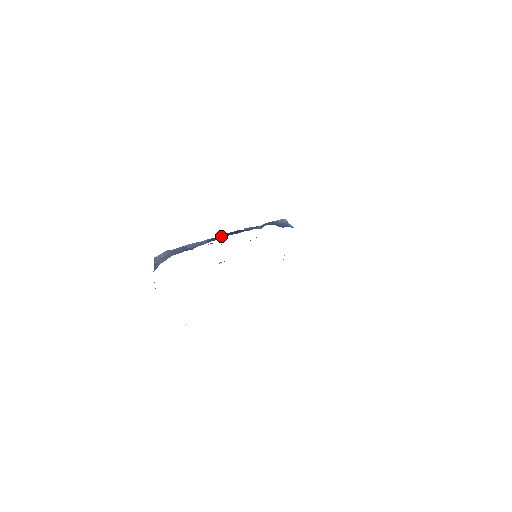
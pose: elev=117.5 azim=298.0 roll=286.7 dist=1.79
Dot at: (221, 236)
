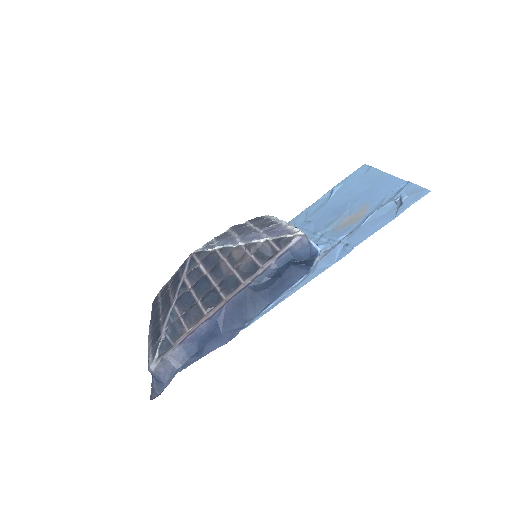
Dot at: (229, 317)
